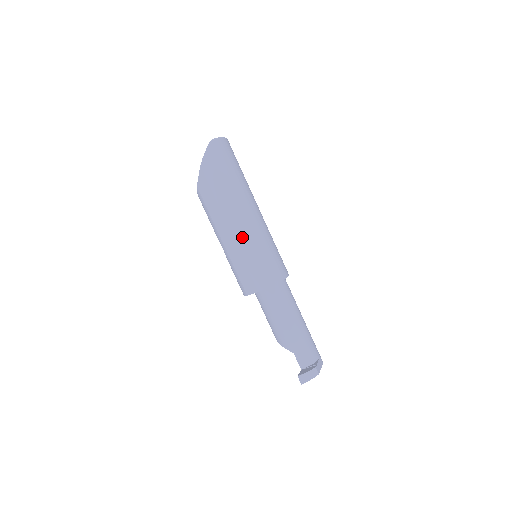
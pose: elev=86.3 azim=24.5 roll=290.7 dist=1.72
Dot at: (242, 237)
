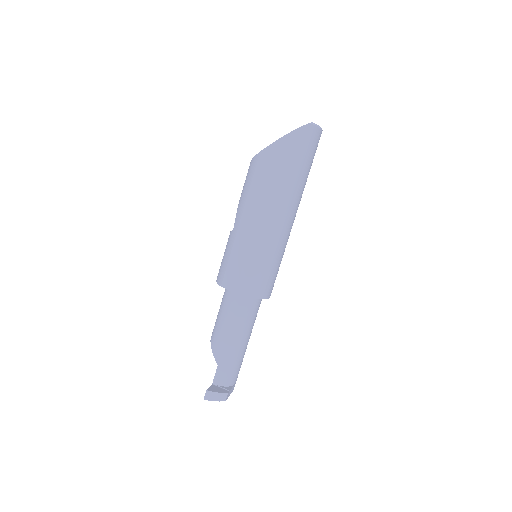
Dot at: (263, 234)
